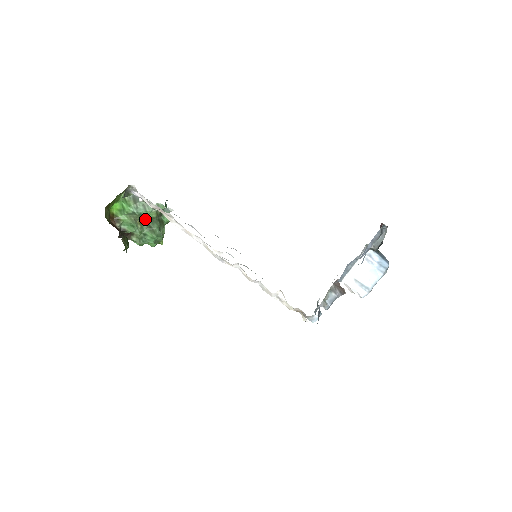
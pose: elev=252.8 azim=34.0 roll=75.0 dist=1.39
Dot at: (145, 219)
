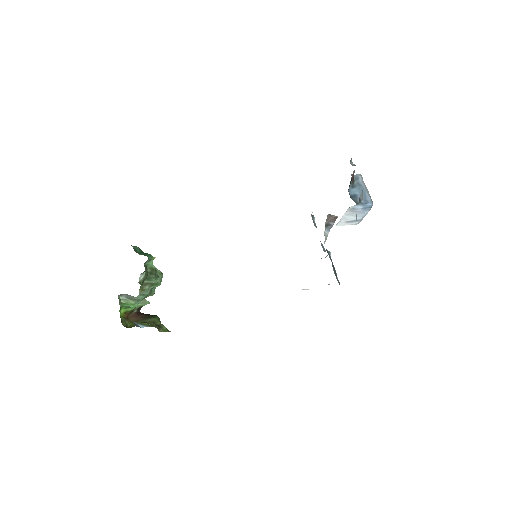
Dot at: (142, 284)
